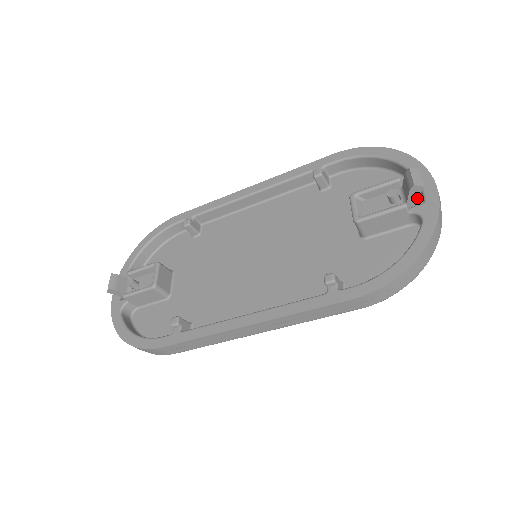
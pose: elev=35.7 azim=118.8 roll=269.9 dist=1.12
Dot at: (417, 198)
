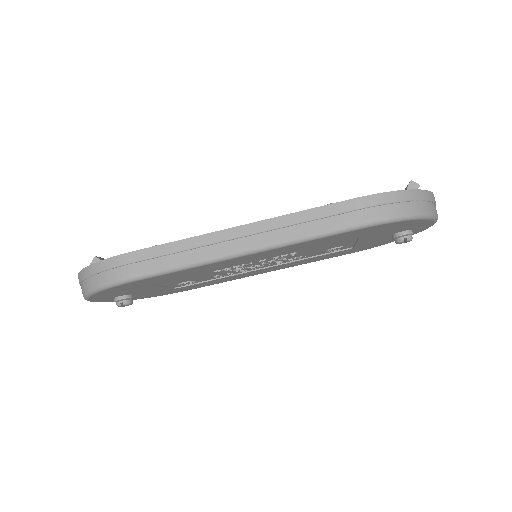
Dot at: occluded
